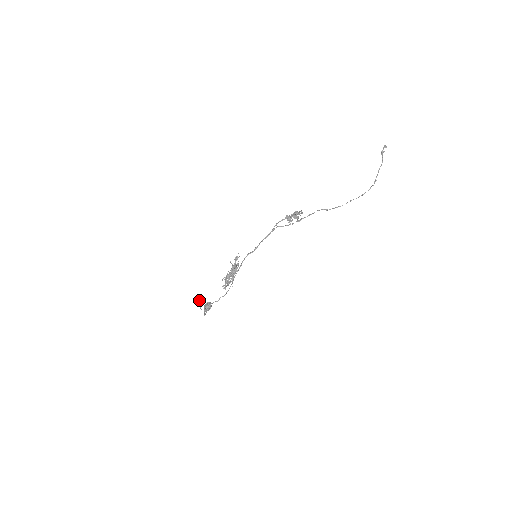
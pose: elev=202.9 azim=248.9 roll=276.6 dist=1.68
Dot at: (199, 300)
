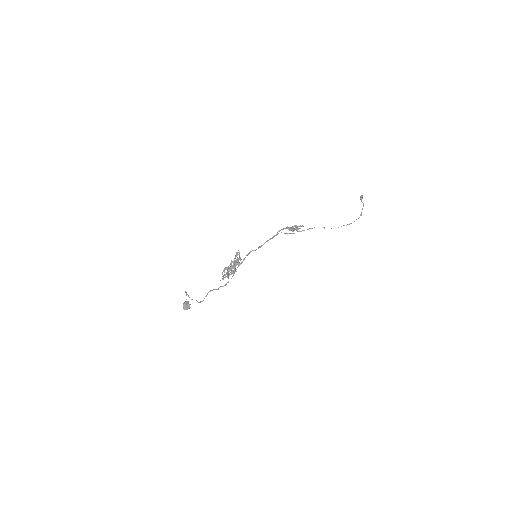
Dot at: (186, 292)
